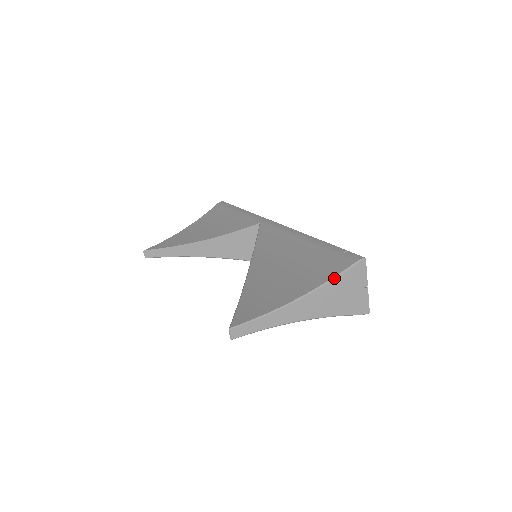
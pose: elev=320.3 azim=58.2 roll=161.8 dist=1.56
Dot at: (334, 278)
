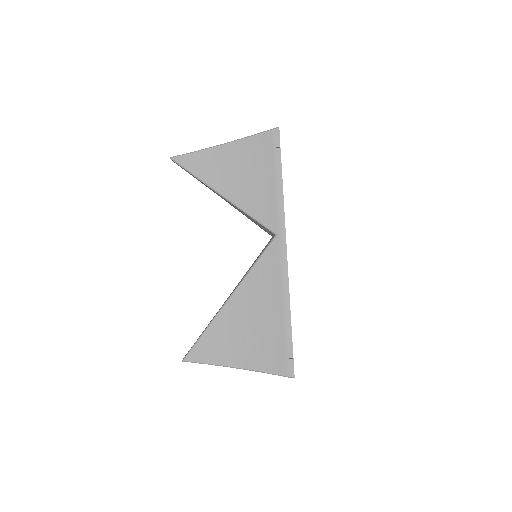
Dot at: occluded
